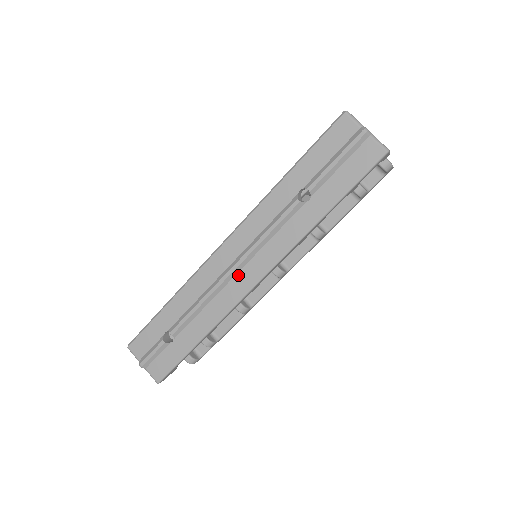
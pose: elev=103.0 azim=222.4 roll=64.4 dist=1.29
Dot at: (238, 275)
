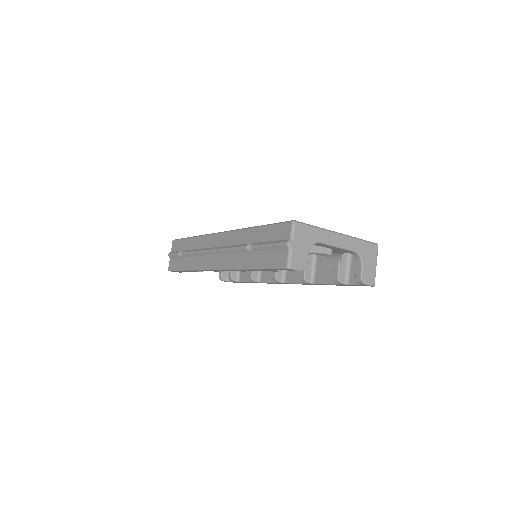
Dot at: (211, 256)
